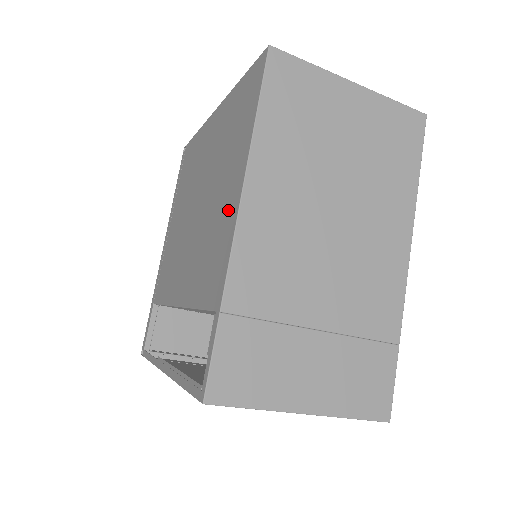
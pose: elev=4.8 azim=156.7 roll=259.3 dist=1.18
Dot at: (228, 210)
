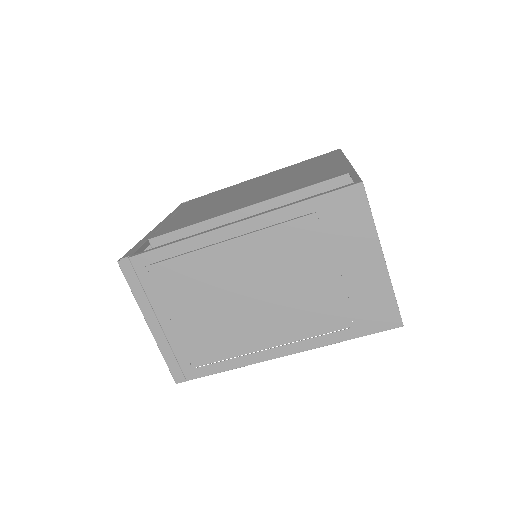
Dot at: (330, 166)
